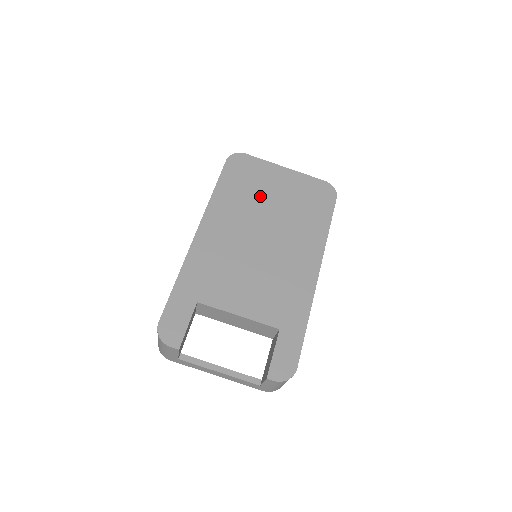
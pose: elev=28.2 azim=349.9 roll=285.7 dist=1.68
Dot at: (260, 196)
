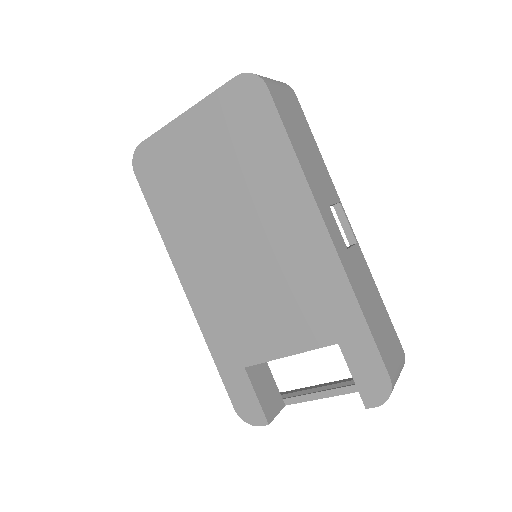
Dot at: (195, 187)
